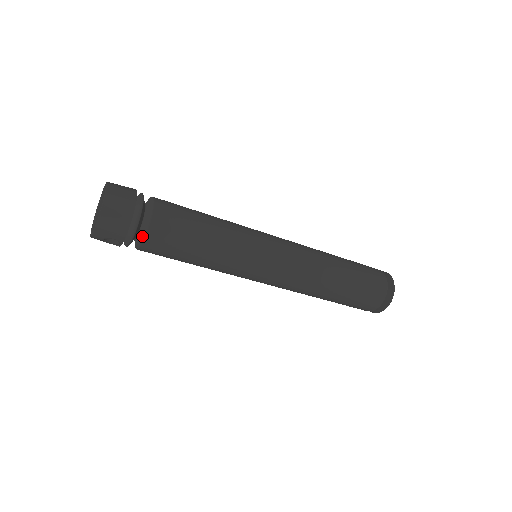
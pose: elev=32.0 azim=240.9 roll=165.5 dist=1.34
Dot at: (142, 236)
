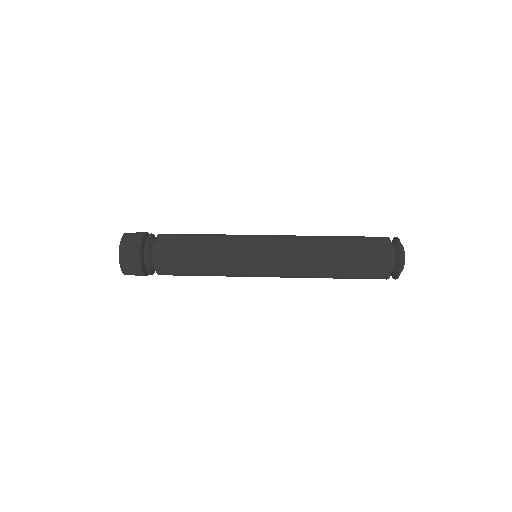
Dot at: occluded
